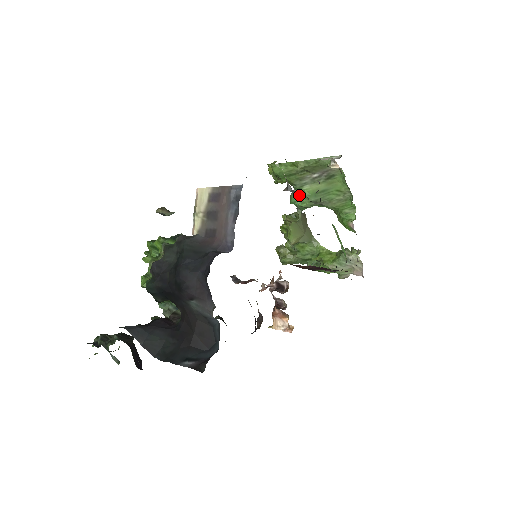
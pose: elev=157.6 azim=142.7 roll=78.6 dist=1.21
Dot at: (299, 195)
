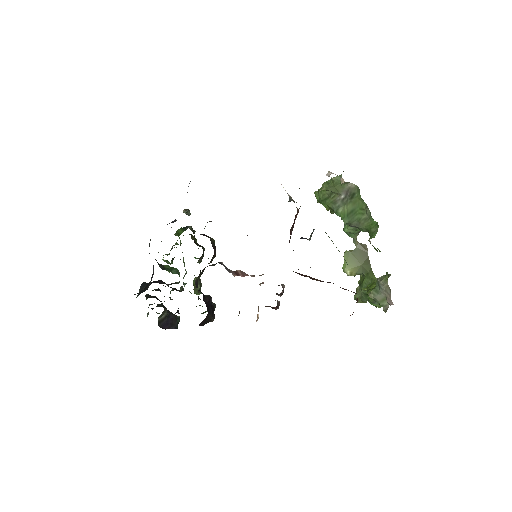
Dot at: occluded
